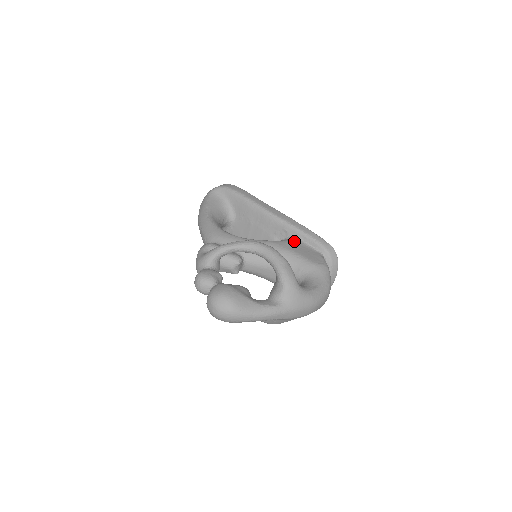
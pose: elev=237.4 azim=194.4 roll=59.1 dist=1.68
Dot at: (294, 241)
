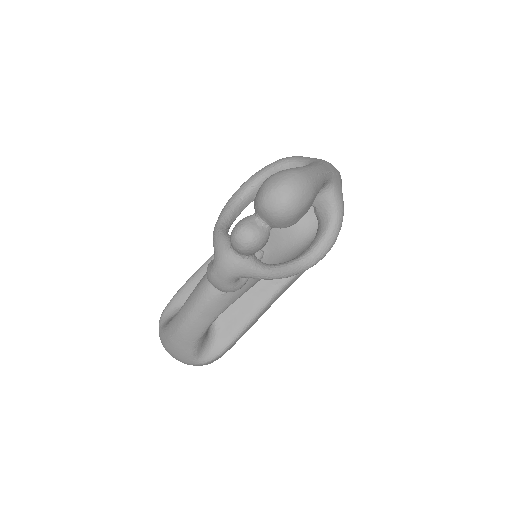
Dot at: occluded
